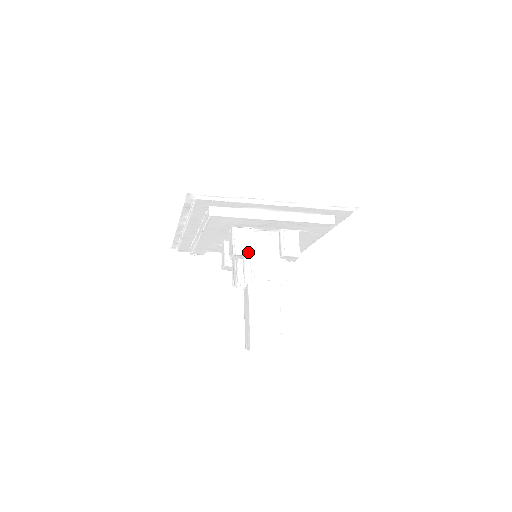
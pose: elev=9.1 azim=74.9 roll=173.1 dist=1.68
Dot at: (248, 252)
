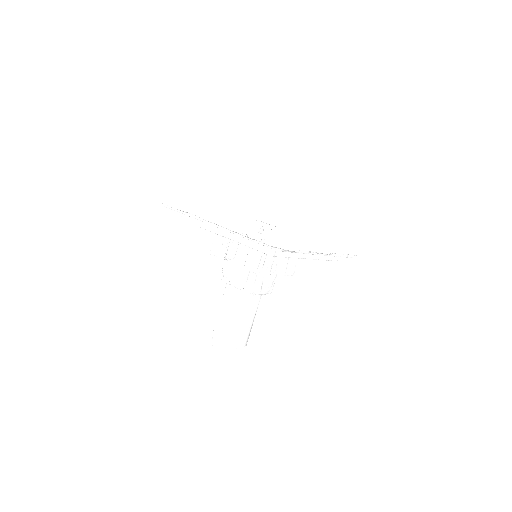
Dot at: (220, 256)
